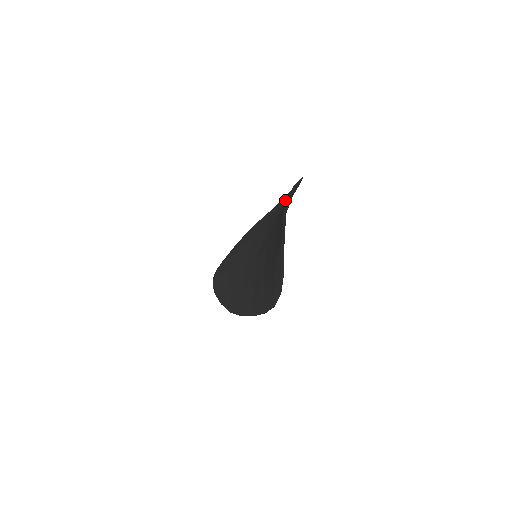
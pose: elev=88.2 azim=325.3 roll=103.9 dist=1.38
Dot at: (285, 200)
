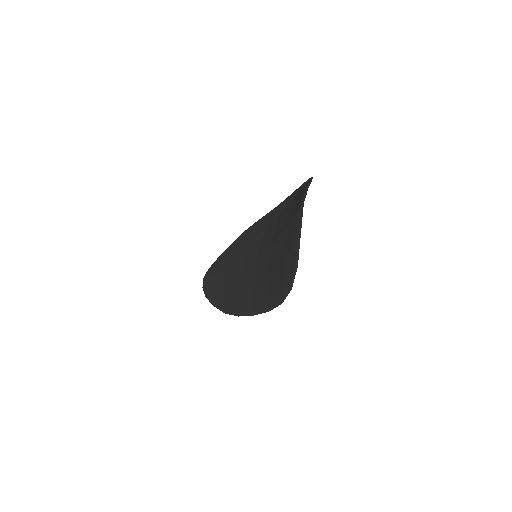
Dot at: (289, 201)
